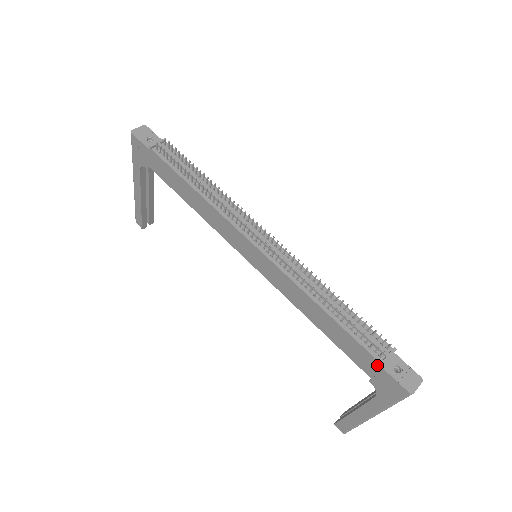
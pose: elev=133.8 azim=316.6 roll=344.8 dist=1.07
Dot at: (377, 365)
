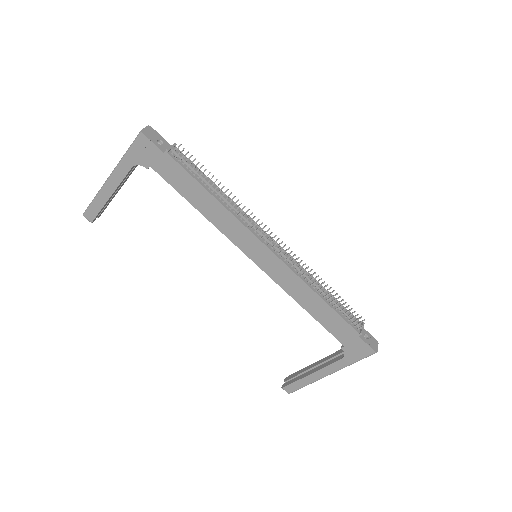
Dot at: (355, 336)
